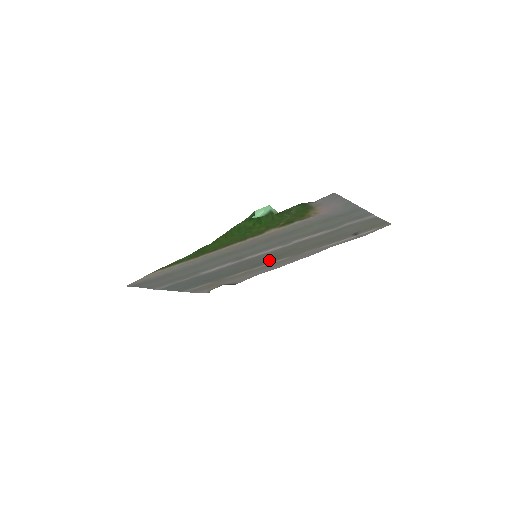
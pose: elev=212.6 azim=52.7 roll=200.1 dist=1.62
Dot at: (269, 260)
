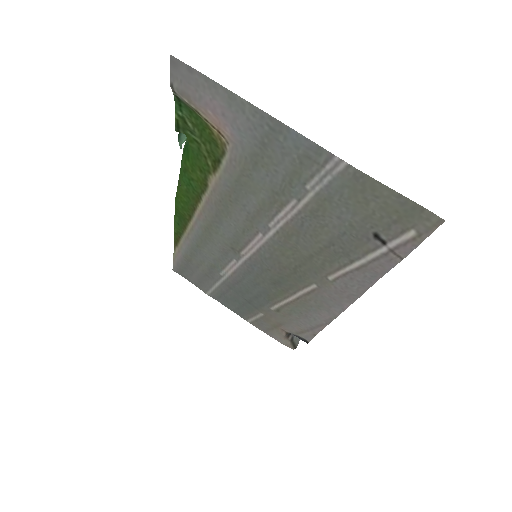
Dot at: (287, 278)
